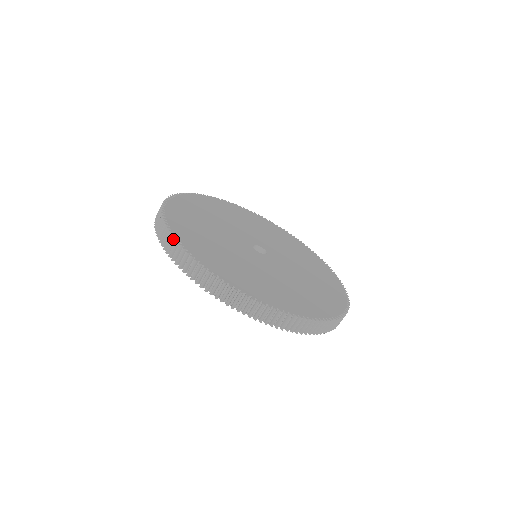
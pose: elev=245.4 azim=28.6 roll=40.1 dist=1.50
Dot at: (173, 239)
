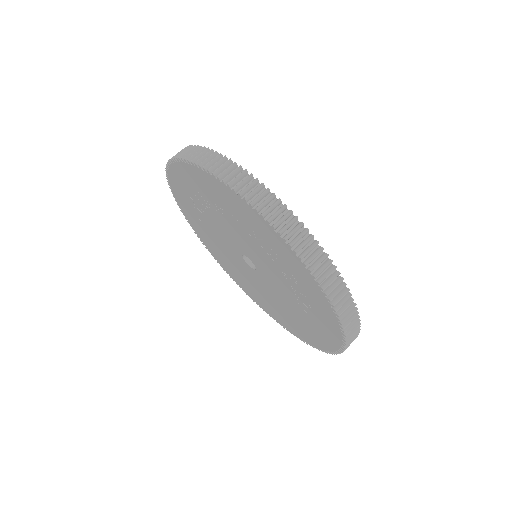
Dot at: (234, 164)
